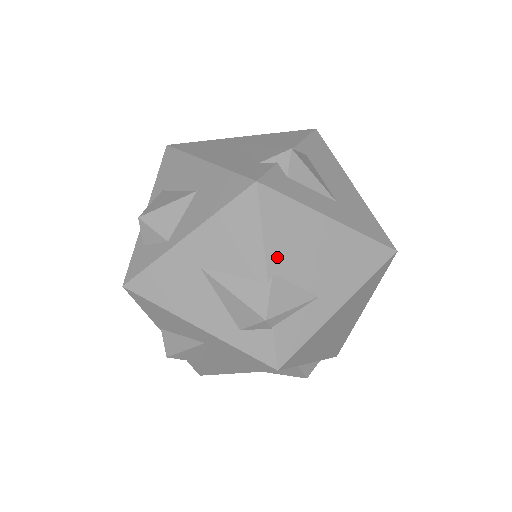
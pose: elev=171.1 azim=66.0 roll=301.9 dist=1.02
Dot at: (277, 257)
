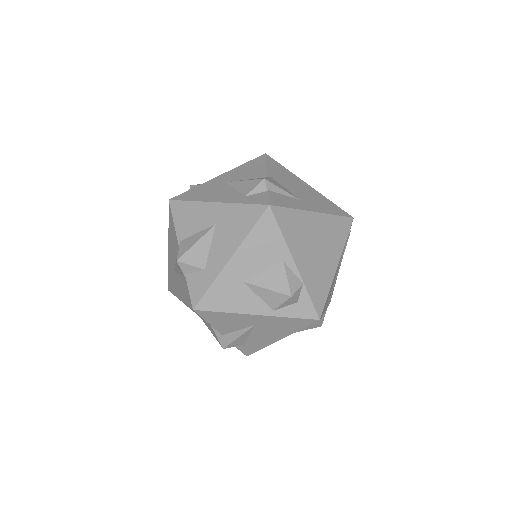
Dot at: (274, 175)
